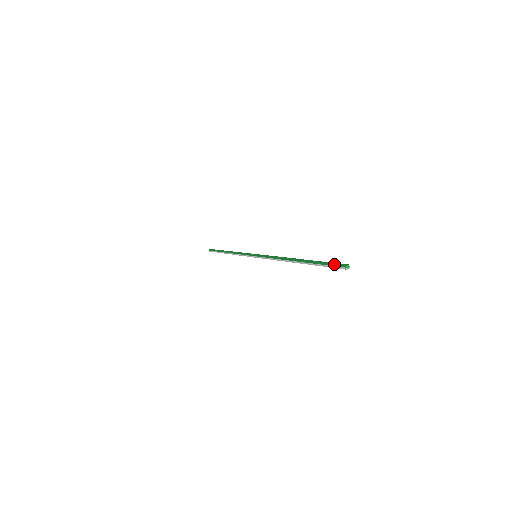
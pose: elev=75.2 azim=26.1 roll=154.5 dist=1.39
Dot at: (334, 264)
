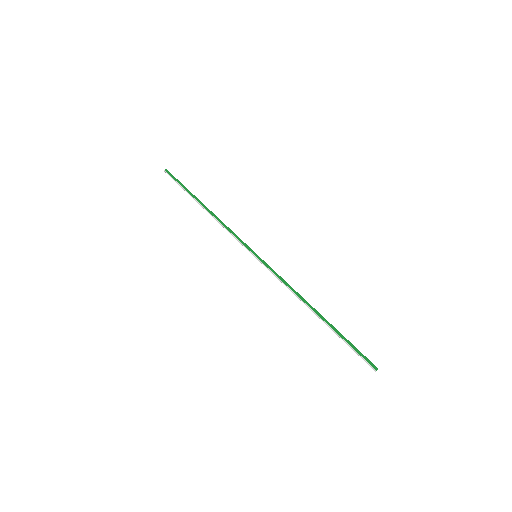
Dot at: (364, 357)
